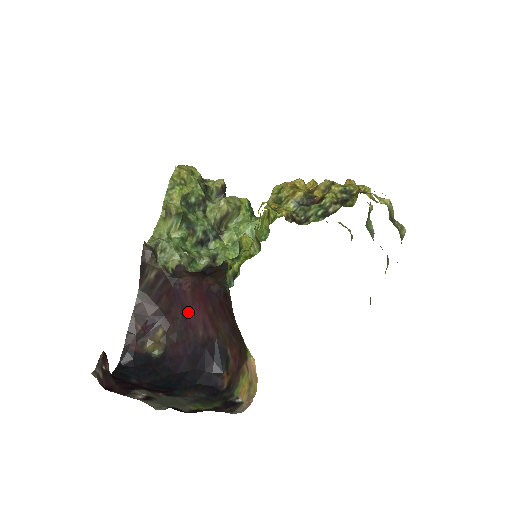
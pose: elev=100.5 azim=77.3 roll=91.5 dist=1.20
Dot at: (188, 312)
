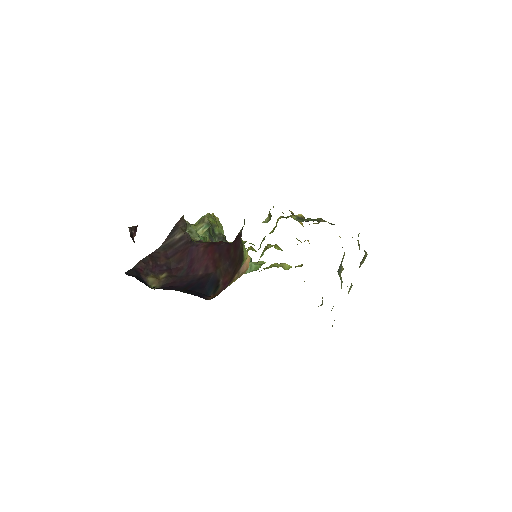
Dot at: (195, 263)
